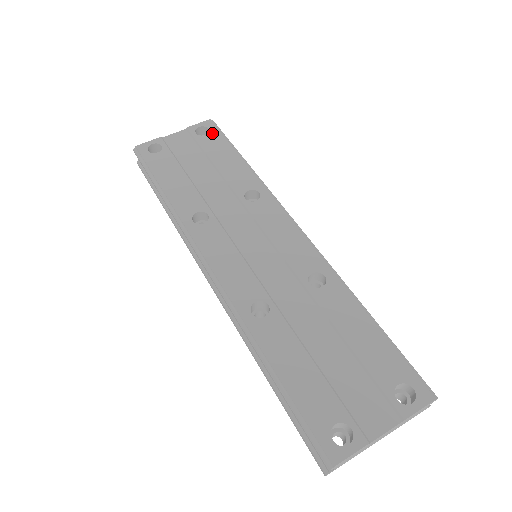
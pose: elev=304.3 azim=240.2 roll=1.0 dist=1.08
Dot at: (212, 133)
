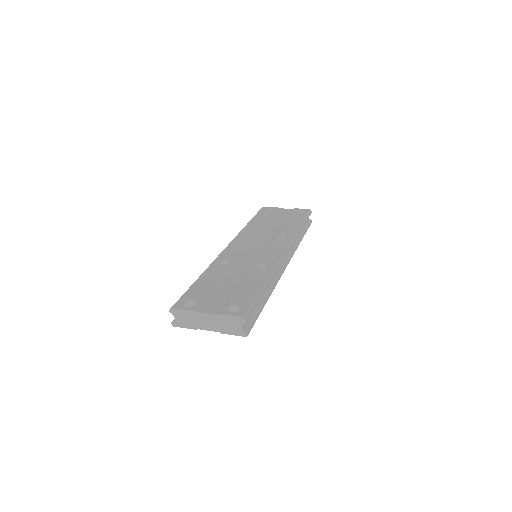
Dot at: (302, 213)
